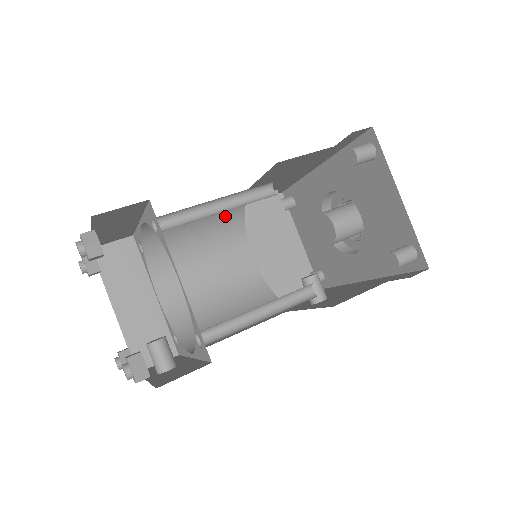
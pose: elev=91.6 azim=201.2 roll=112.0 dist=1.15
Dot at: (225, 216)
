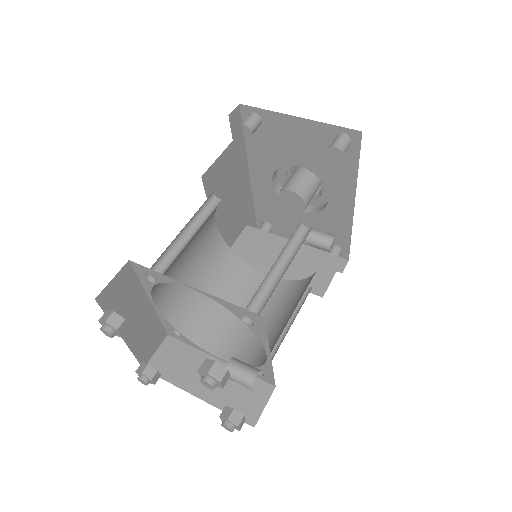
Dot at: (218, 262)
